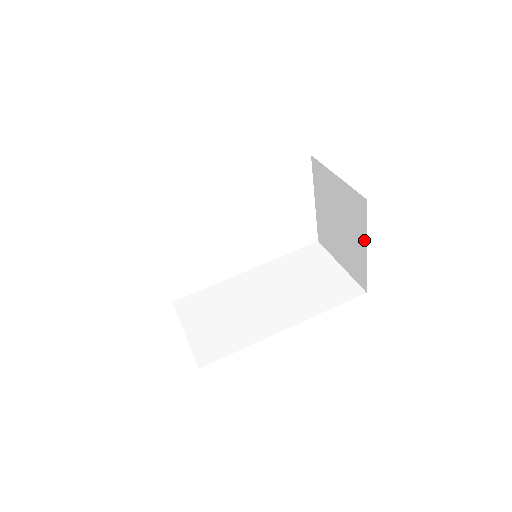
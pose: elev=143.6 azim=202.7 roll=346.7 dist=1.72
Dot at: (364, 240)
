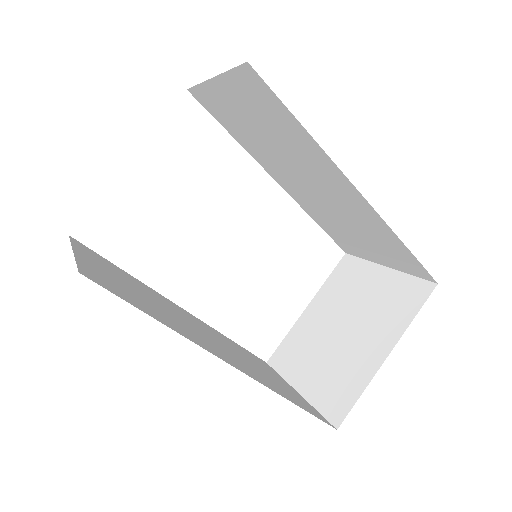
Dot at: (392, 341)
